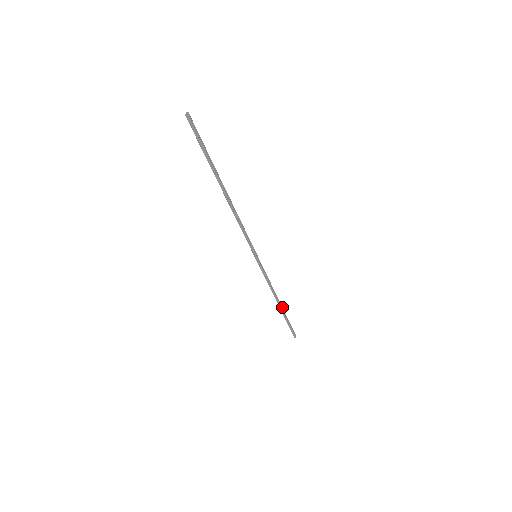
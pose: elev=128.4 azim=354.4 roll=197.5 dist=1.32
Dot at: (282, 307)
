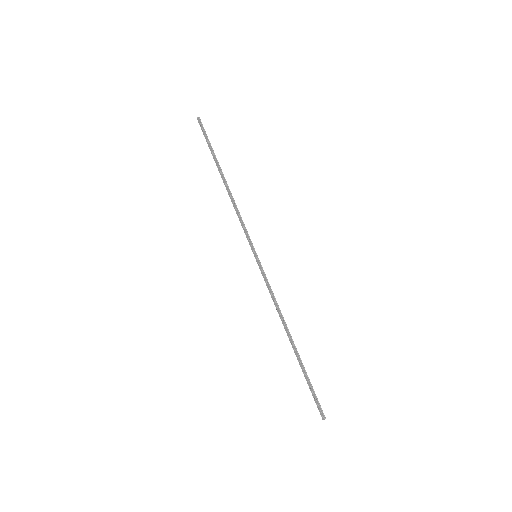
Dot at: (296, 348)
